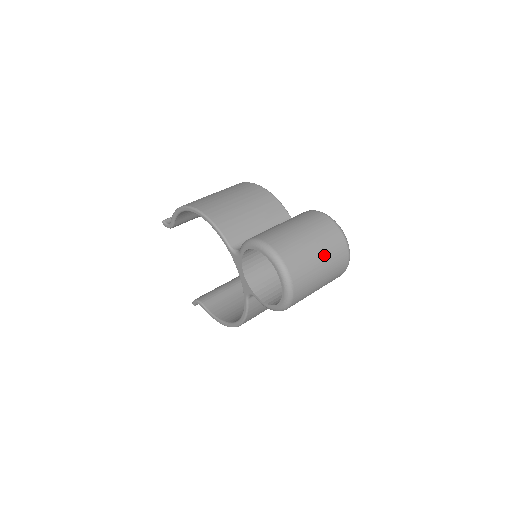
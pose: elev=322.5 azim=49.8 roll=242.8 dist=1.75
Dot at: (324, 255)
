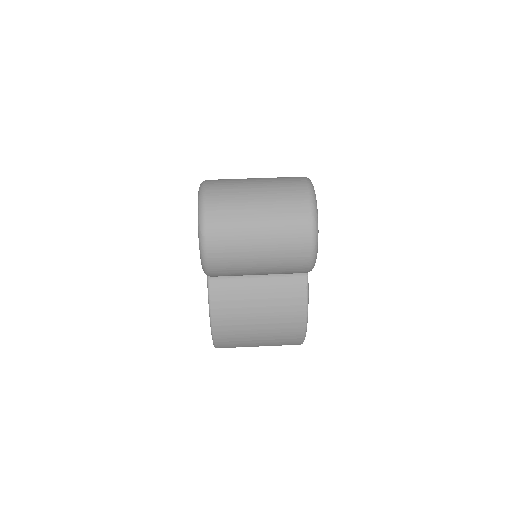
Dot at: (267, 200)
